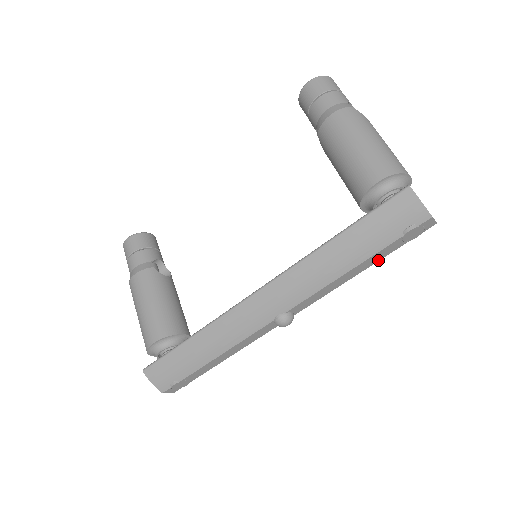
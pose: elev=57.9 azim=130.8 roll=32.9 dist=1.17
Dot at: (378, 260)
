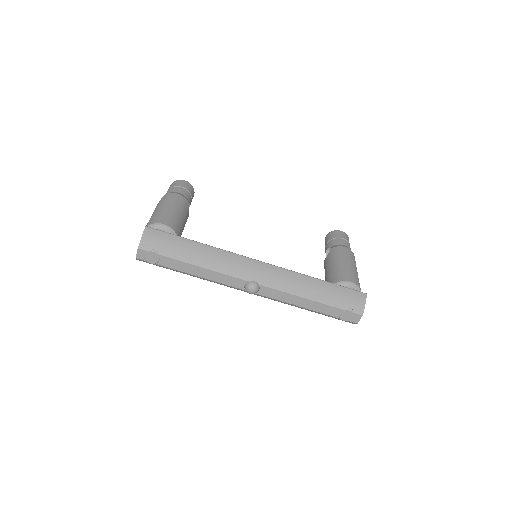
Dot at: (320, 312)
